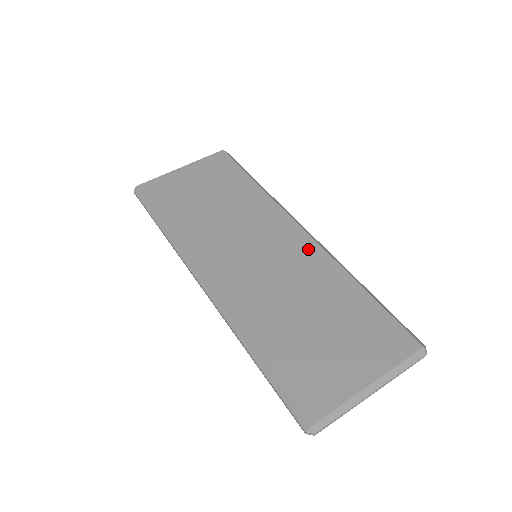
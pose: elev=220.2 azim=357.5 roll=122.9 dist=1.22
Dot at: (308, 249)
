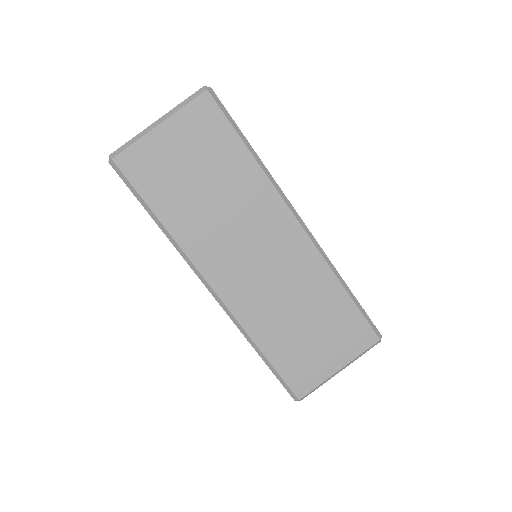
Dot at: (304, 251)
